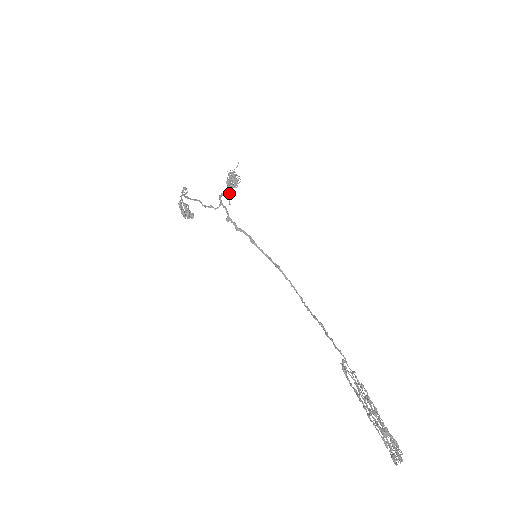
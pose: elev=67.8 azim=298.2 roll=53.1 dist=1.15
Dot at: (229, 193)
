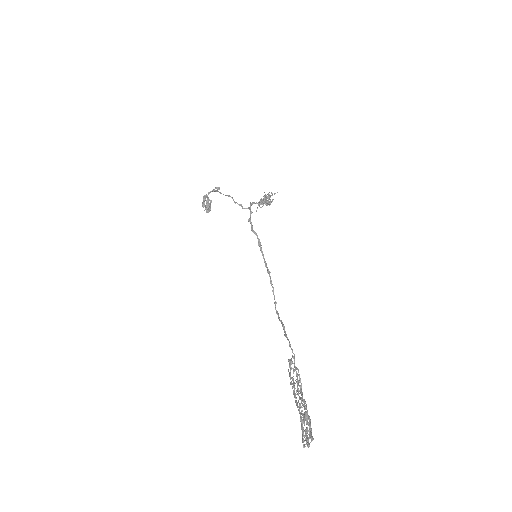
Dot at: (259, 205)
